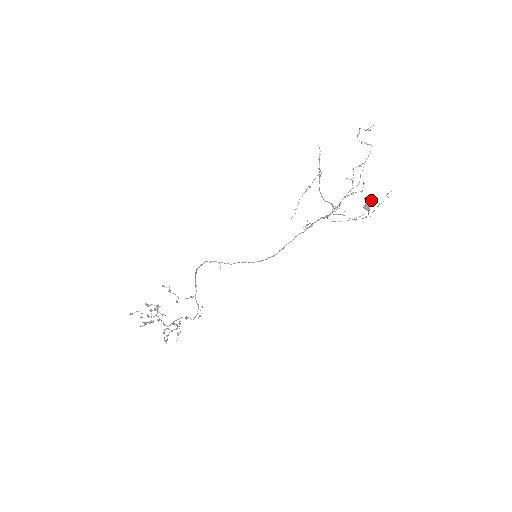
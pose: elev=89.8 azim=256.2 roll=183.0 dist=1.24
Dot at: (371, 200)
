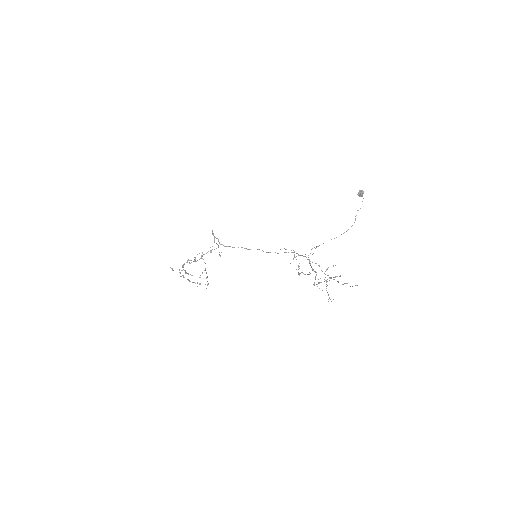
Dot at: occluded
